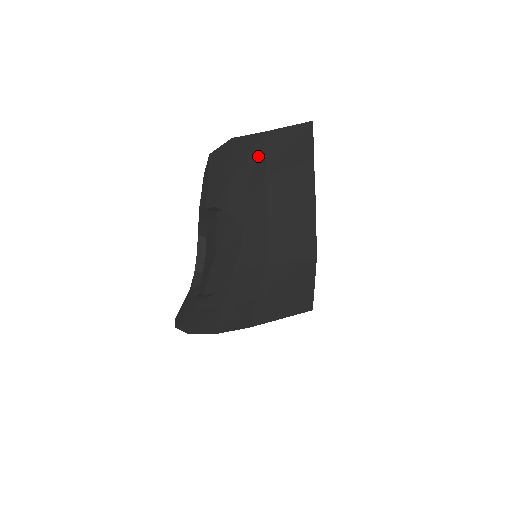
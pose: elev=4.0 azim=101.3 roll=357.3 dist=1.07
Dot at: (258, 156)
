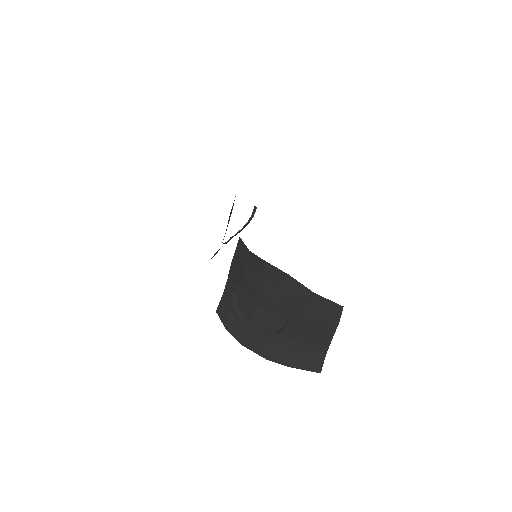
Dot at: (307, 301)
